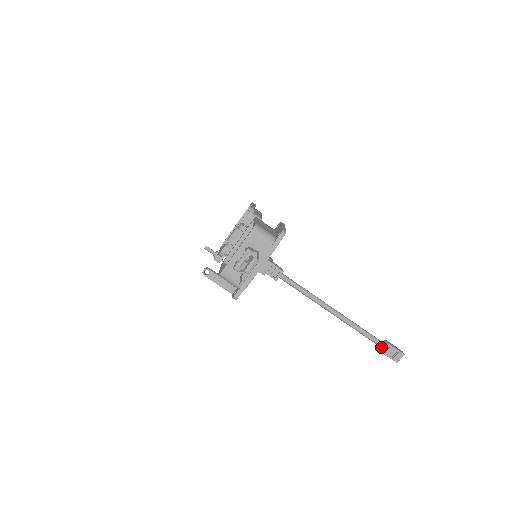
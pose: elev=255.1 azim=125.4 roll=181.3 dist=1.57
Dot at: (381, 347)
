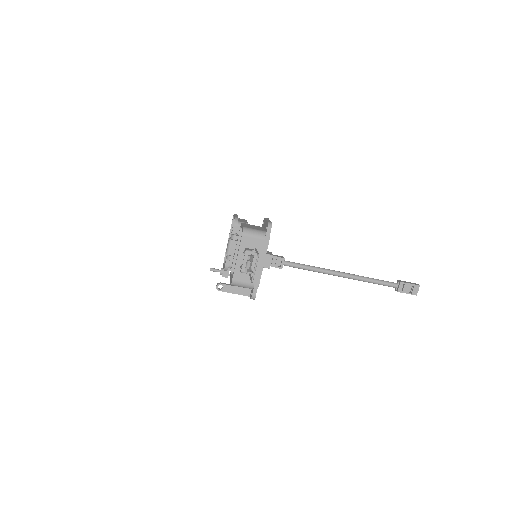
Dot at: (397, 288)
